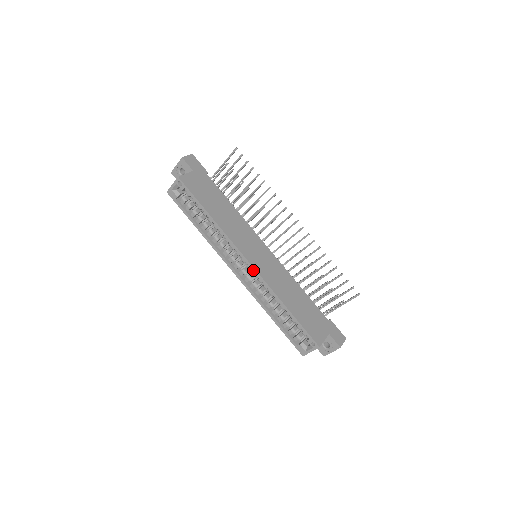
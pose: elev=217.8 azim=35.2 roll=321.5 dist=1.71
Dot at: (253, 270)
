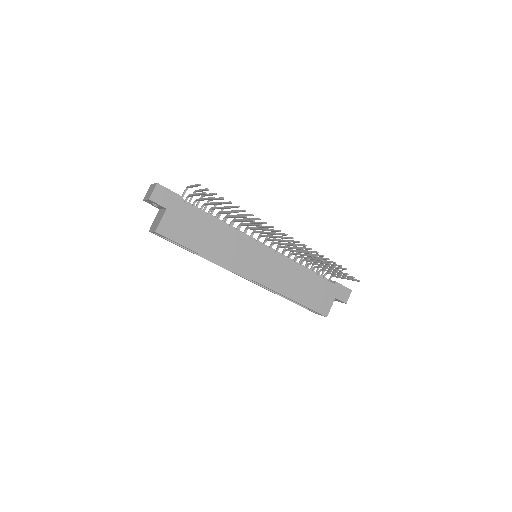
Dot at: occluded
